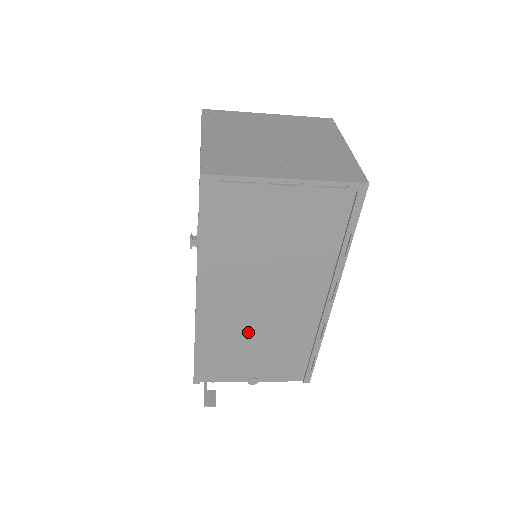
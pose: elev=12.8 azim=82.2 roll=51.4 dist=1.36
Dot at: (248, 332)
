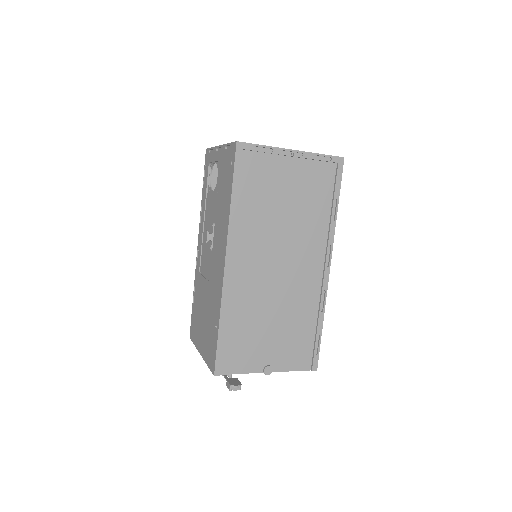
Dot at: (264, 305)
